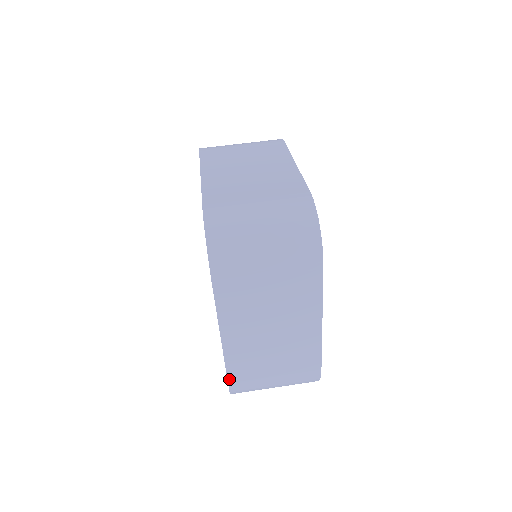
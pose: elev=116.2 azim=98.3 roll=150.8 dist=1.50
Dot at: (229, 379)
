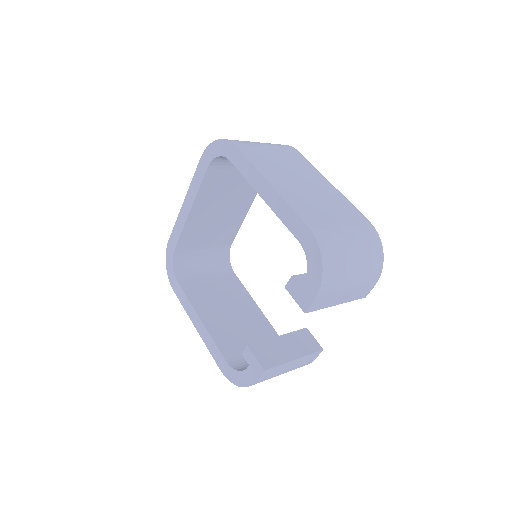
Dot at: (304, 222)
